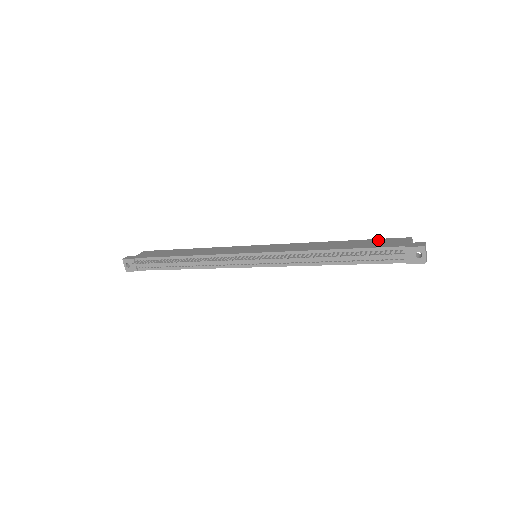
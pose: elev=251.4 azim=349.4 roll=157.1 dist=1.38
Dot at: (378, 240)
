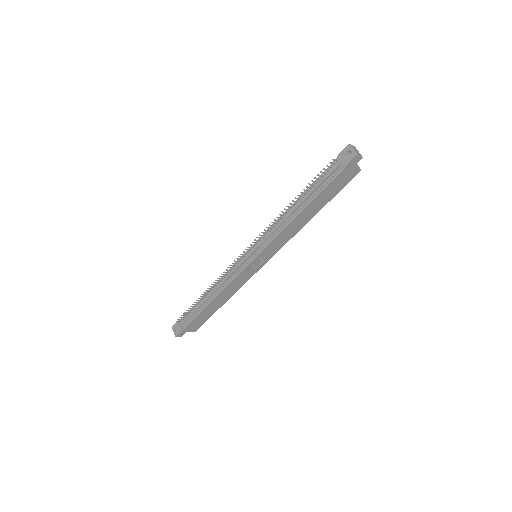
Dot at: occluded
